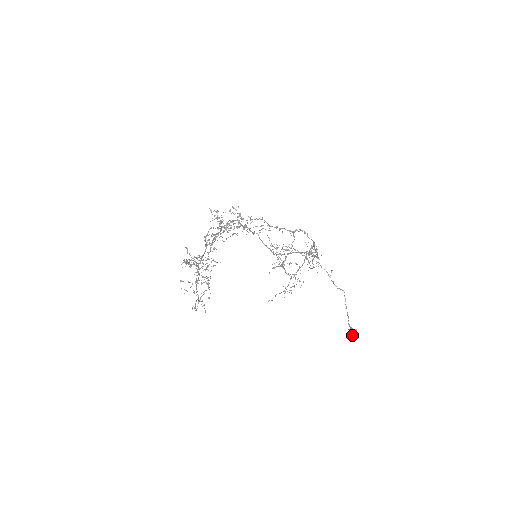
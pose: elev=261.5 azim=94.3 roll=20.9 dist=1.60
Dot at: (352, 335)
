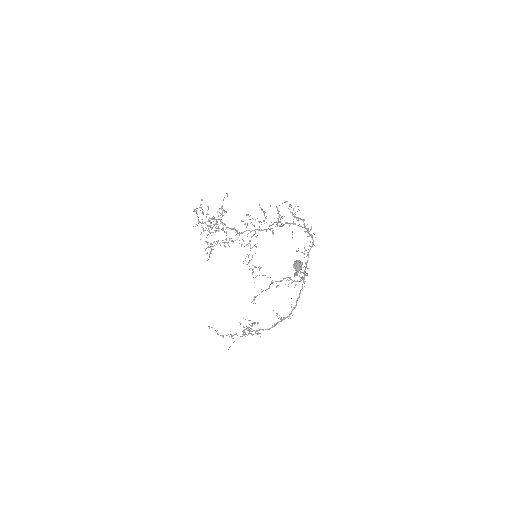
Dot at: (294, 267)
